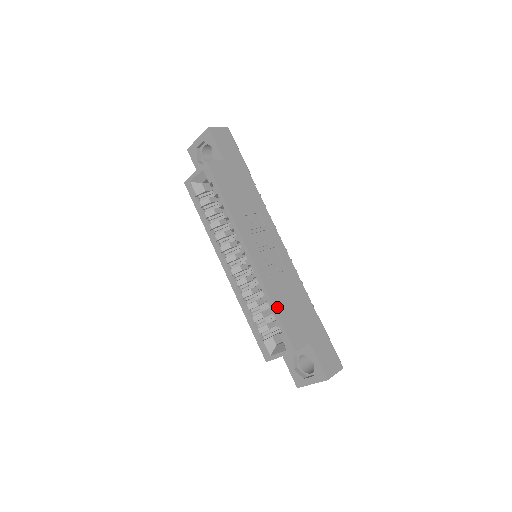
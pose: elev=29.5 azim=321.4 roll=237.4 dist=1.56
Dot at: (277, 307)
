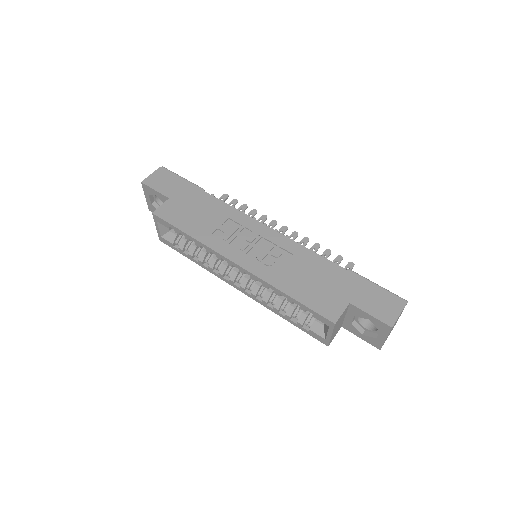
Dot at: (291, 293)
